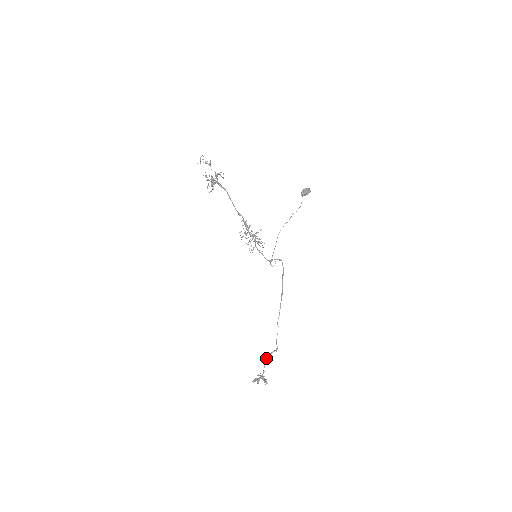
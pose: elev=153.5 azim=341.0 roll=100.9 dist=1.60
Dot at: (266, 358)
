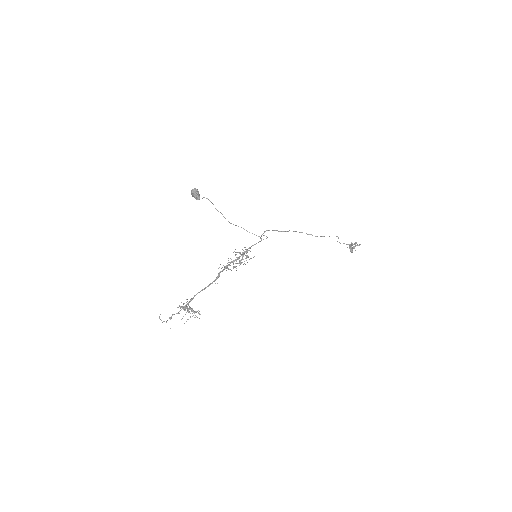
Dot at: occluded
